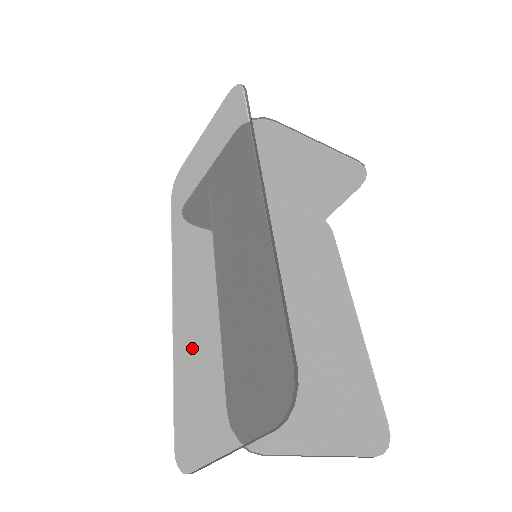
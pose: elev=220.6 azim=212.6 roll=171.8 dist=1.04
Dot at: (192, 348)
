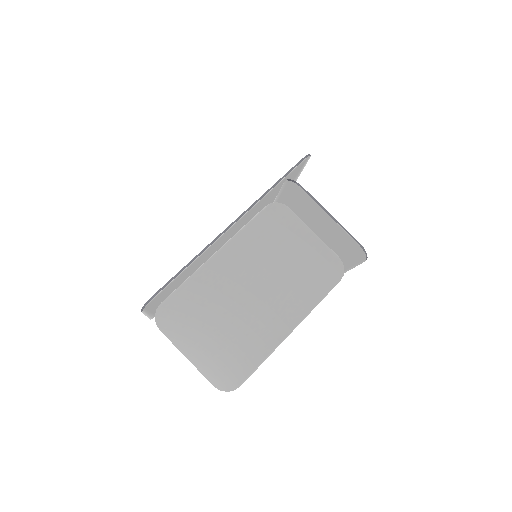
Dot at: occluded
